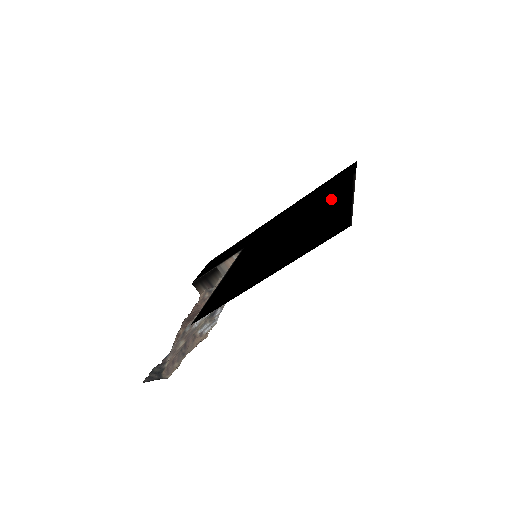
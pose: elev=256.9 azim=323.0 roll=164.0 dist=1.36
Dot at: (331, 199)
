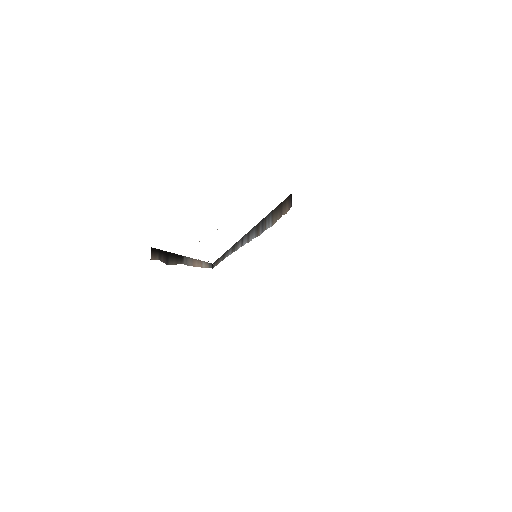
Dot at: occluded
